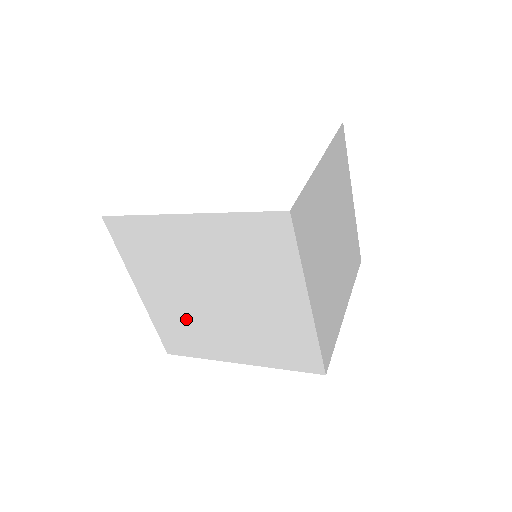
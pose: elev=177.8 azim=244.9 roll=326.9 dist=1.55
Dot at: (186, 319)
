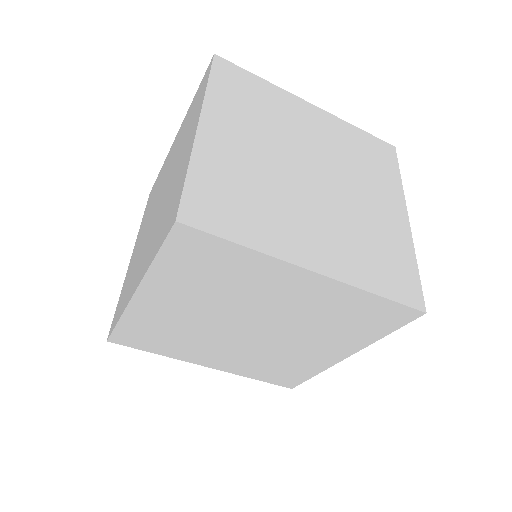
Dot at: occluded
